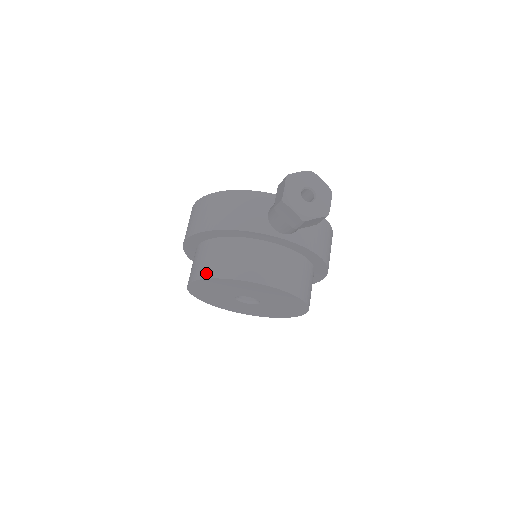
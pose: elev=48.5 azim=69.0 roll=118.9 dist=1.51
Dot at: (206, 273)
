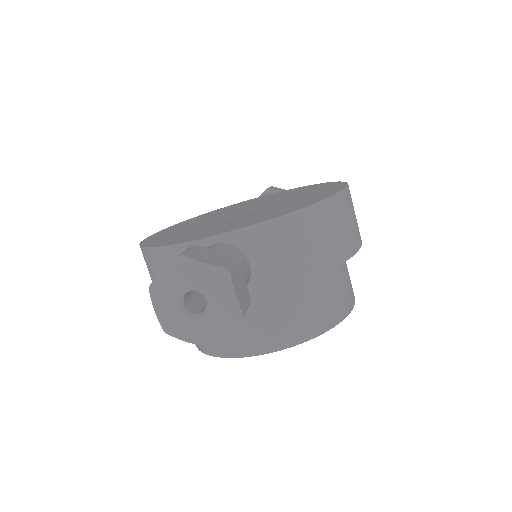
Dot at: occluded
